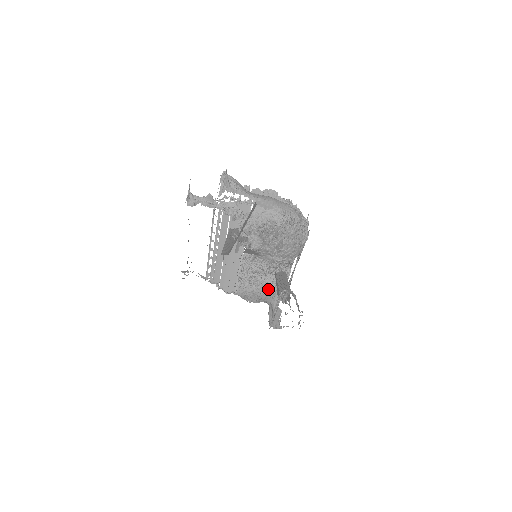
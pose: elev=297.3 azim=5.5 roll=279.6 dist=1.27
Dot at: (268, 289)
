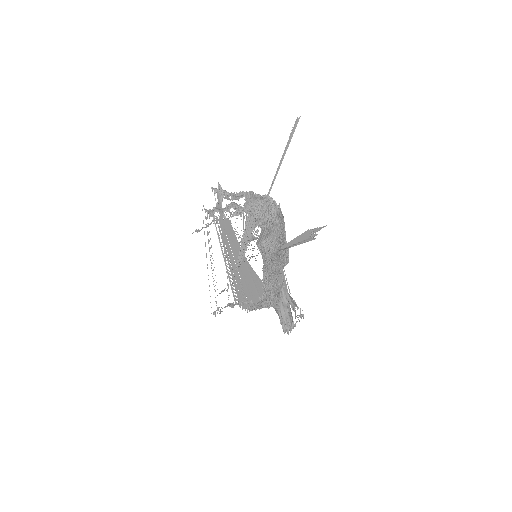
Dot at: (278, 279)
